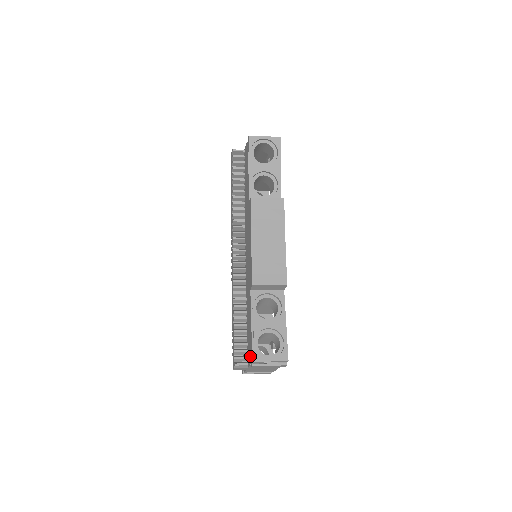
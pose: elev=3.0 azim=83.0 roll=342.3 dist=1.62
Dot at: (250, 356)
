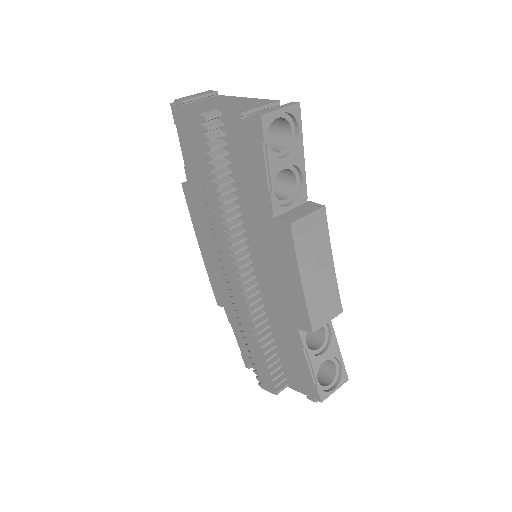
Dot at: (304, 389)
